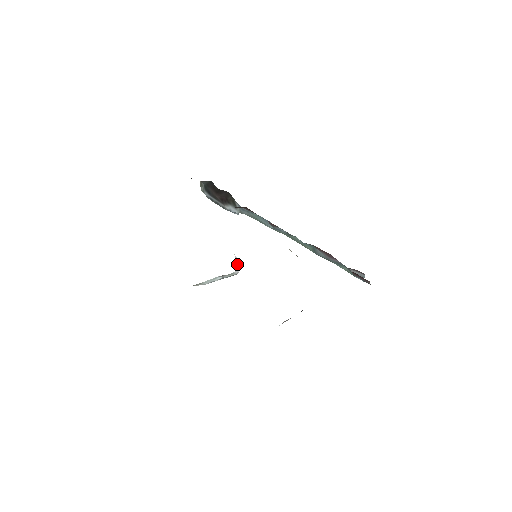
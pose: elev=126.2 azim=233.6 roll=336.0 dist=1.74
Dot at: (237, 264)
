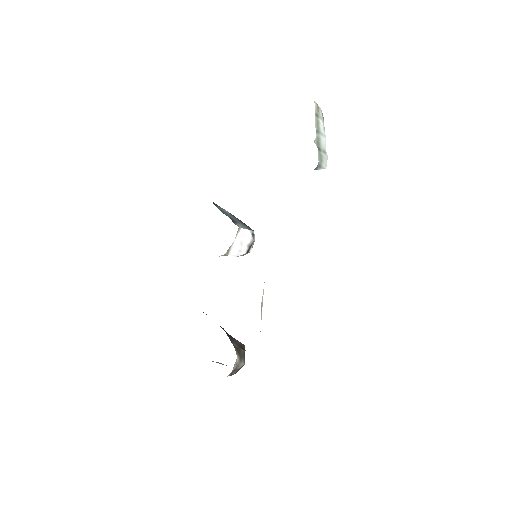
Dot at: (233, 247)
